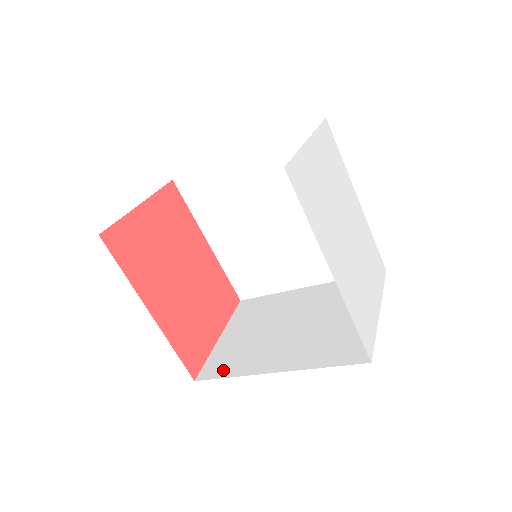
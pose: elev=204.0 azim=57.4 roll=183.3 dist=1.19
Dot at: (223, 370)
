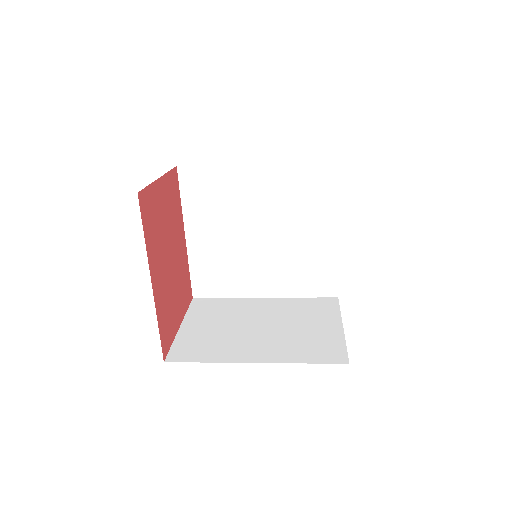
Dot at: (196, 355)
